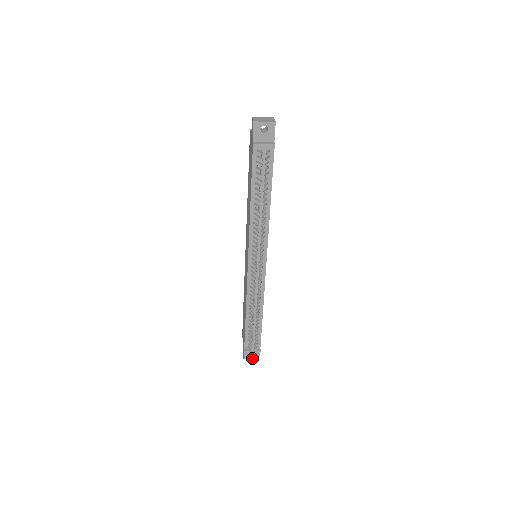
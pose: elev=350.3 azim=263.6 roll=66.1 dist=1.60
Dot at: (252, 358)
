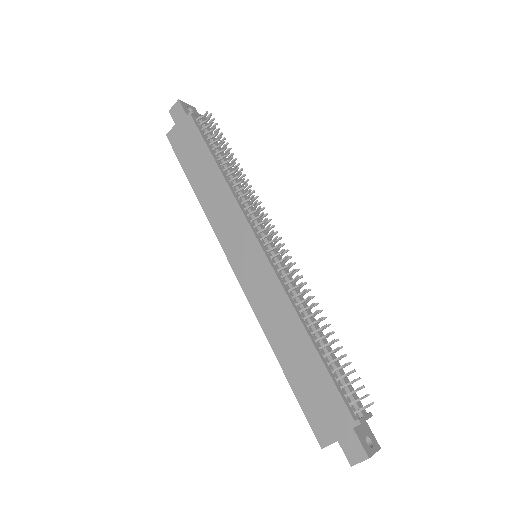
Dot at: (374, 451)
